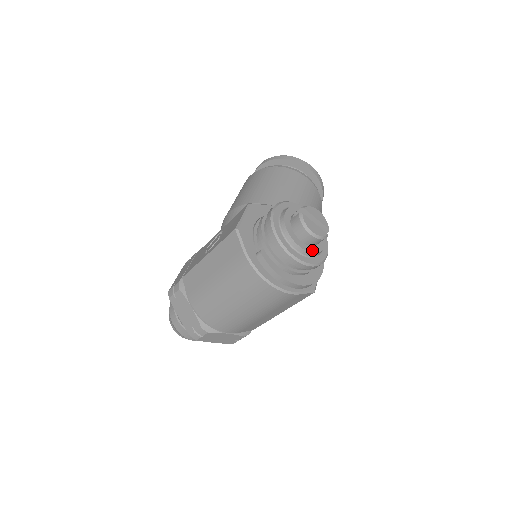
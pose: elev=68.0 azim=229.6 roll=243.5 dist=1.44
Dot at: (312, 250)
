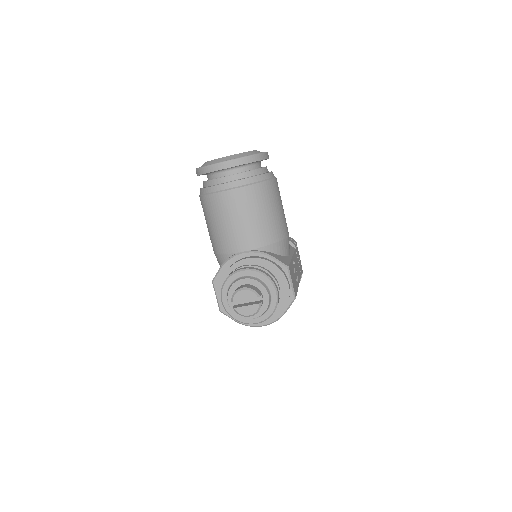
Dot at: (262, 311)
